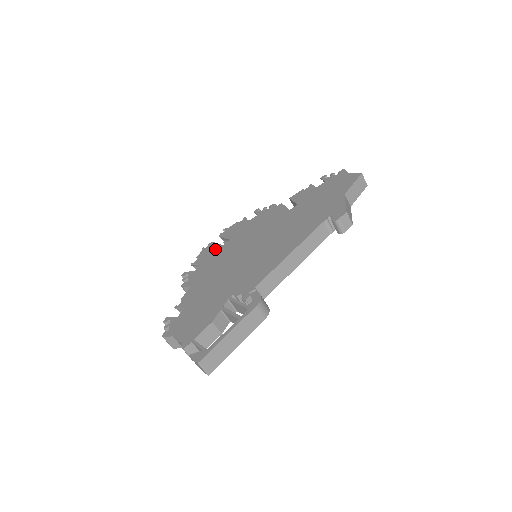
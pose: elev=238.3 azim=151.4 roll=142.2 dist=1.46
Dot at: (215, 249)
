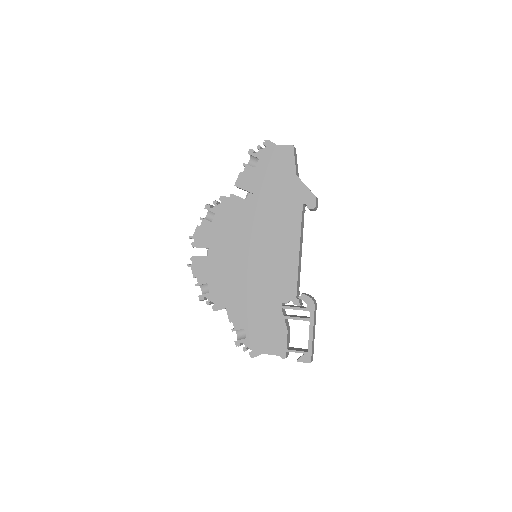
Dot at: (207, 264)
